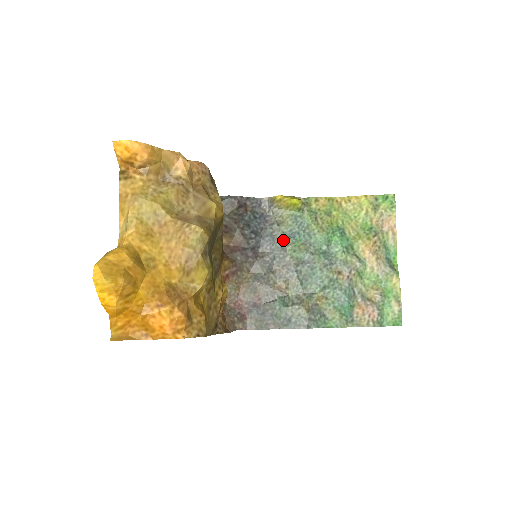
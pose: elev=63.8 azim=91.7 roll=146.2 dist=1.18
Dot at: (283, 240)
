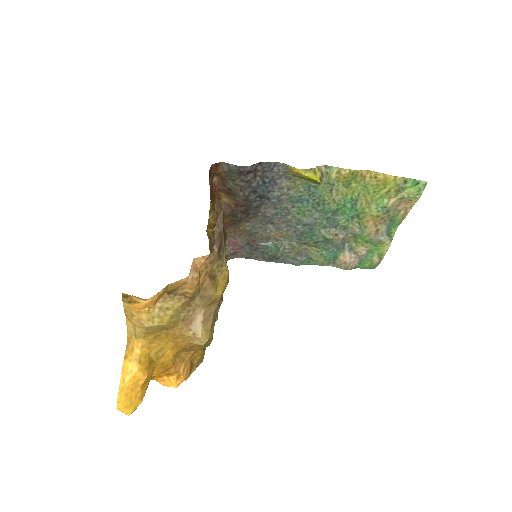
Dot at: (289, 203)
